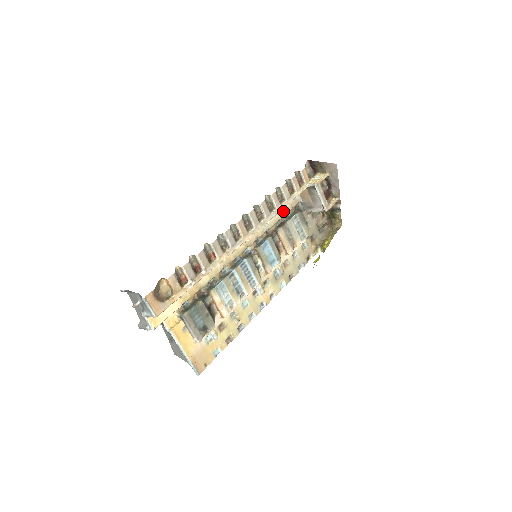
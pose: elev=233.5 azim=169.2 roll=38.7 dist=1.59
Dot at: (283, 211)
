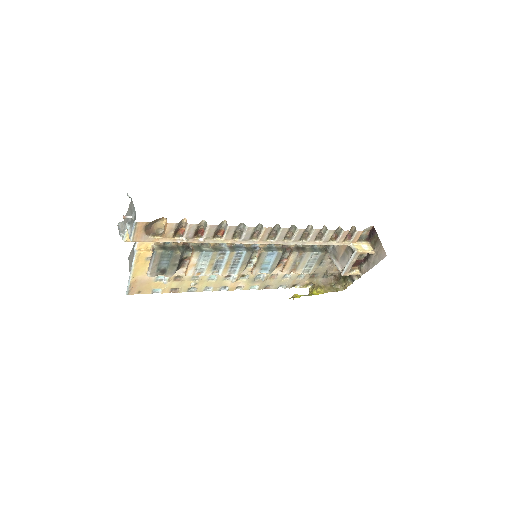
Dot at: occluded
